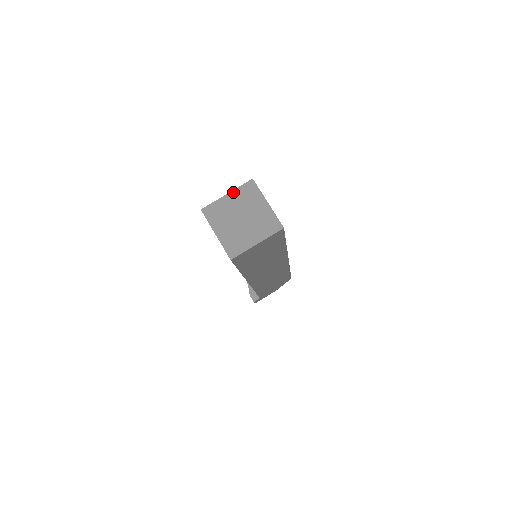
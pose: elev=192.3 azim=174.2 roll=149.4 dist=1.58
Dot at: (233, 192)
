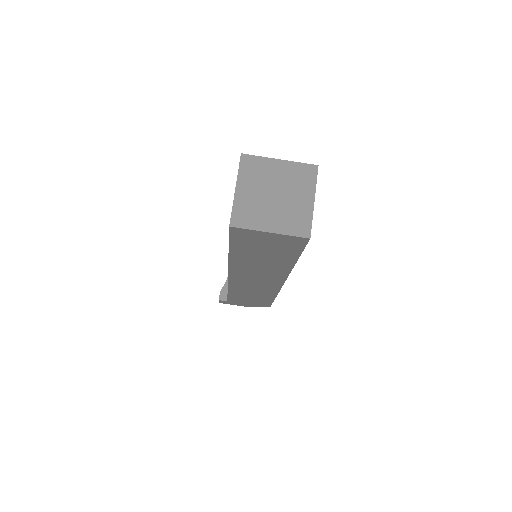
Dot at: (288, 162)
